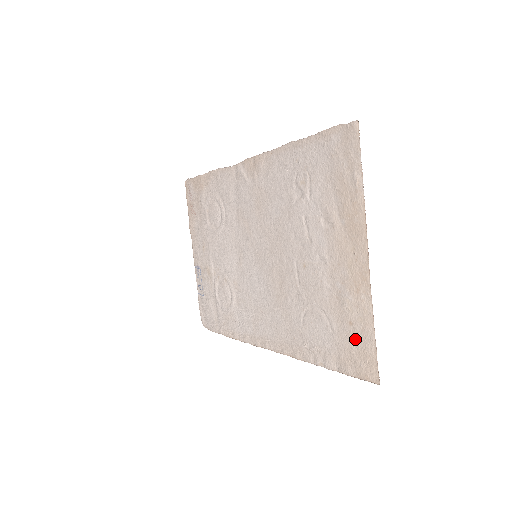
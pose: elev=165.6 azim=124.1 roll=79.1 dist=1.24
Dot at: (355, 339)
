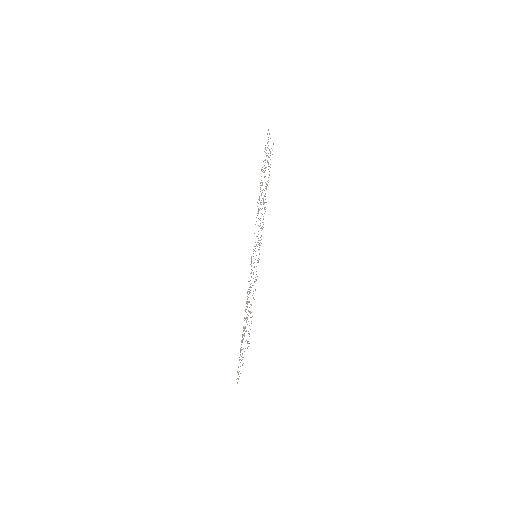
Dot at: occluded
